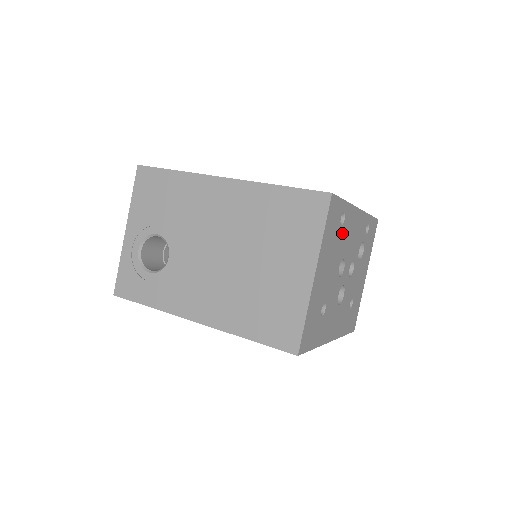
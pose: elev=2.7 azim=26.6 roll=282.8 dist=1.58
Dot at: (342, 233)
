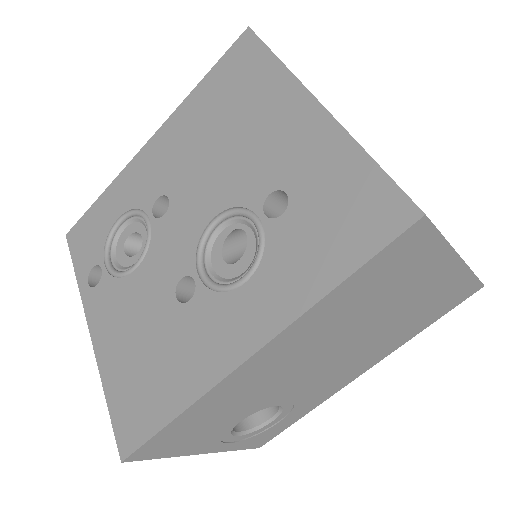
Dot at: occluded
